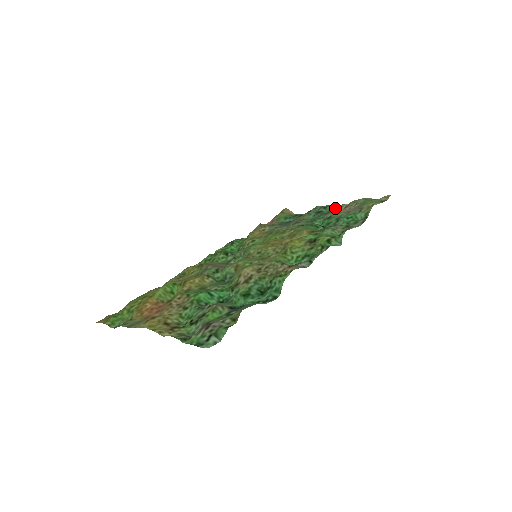
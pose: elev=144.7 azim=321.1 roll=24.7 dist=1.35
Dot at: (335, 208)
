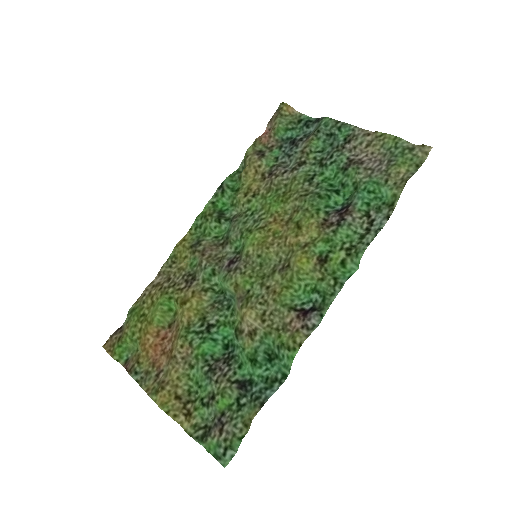
Dot at: (353, 142)
